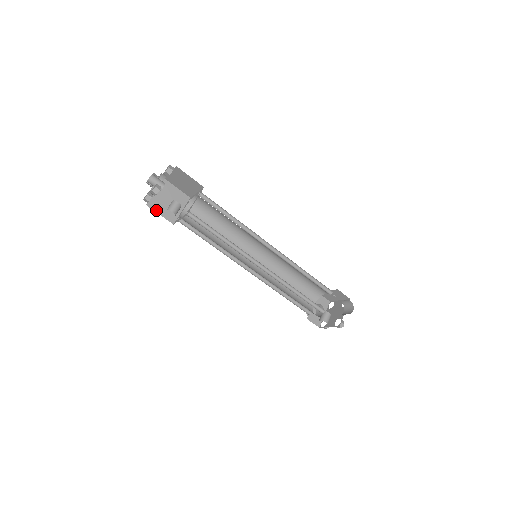
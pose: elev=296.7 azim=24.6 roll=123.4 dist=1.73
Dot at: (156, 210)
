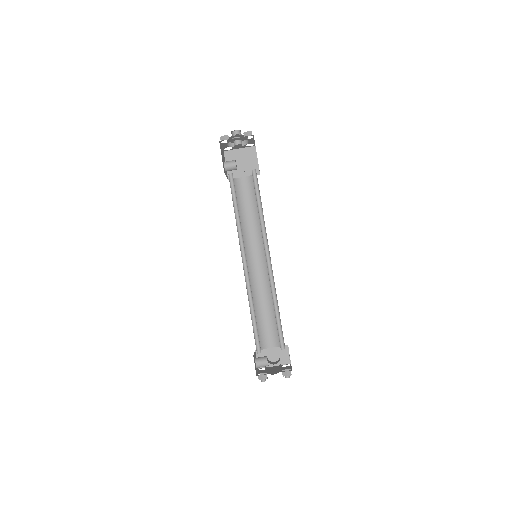
Dot at: occluded
